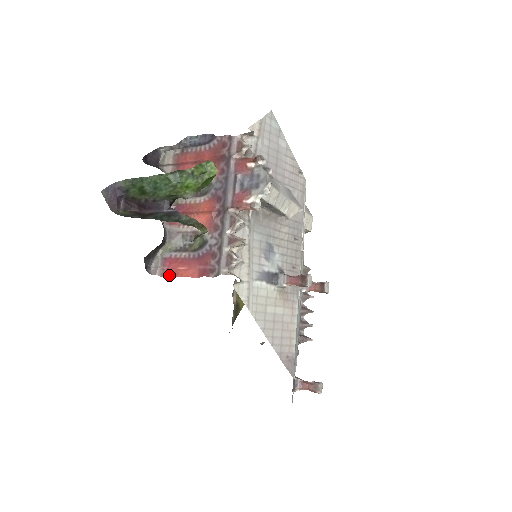
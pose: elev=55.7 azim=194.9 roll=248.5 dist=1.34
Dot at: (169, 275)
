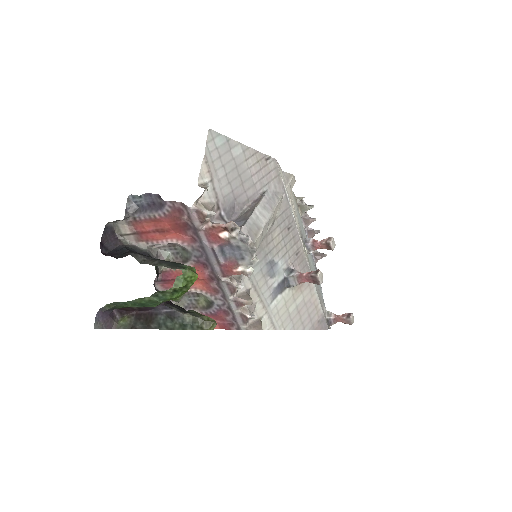
Dot at: occluded
